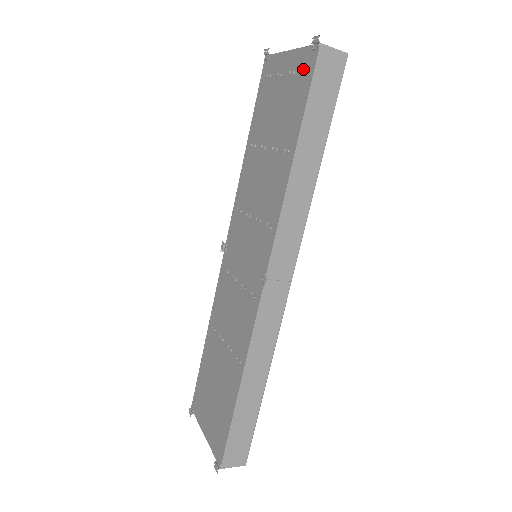
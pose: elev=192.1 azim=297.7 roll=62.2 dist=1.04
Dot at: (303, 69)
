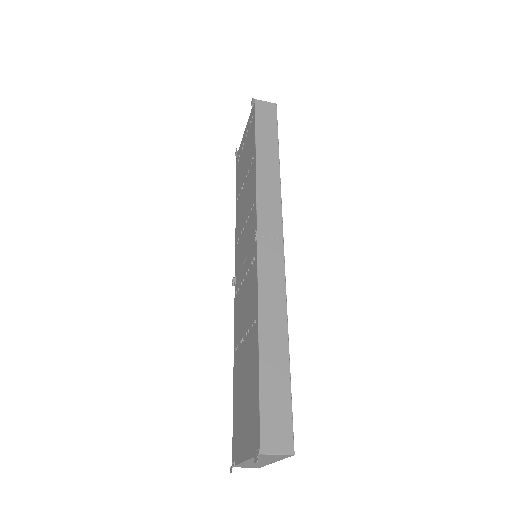
Dot at: (251, 121)
